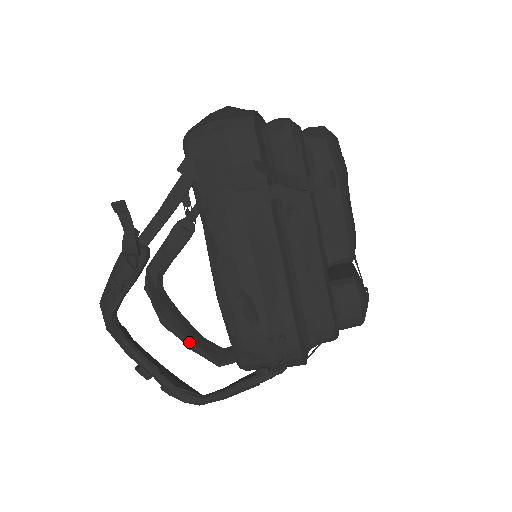
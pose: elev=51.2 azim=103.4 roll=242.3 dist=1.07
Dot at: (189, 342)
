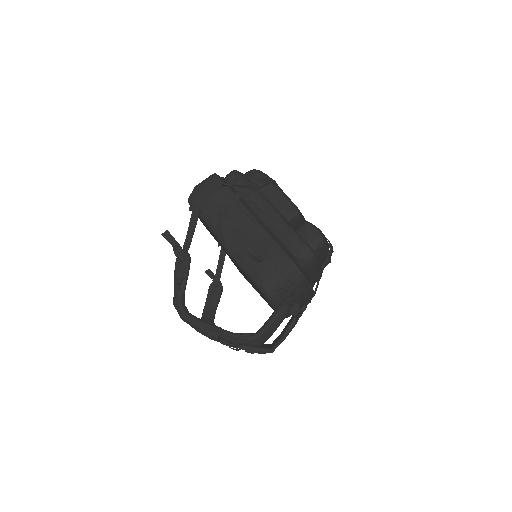
Dot at: occluded
